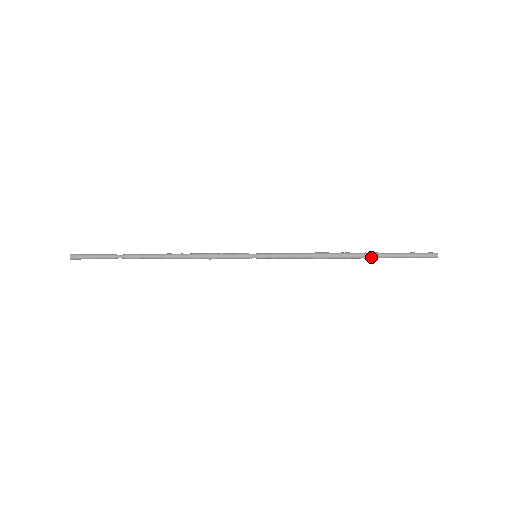
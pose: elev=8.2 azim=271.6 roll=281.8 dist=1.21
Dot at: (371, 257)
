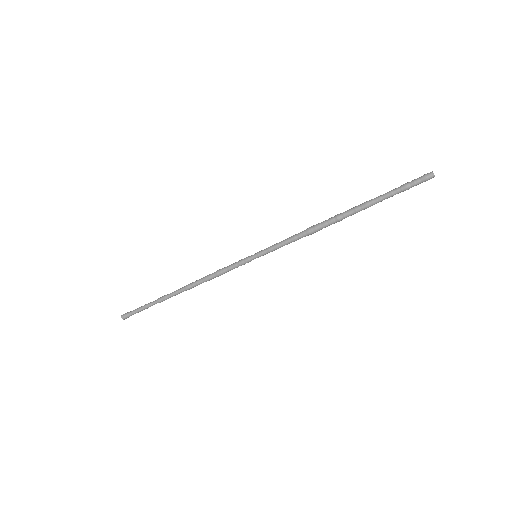
Dot at: (361, 207)
